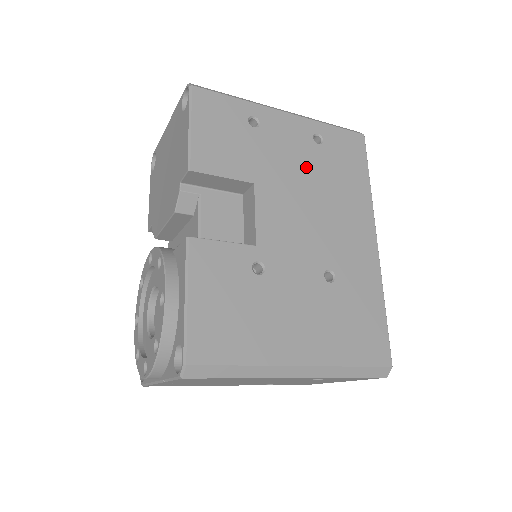
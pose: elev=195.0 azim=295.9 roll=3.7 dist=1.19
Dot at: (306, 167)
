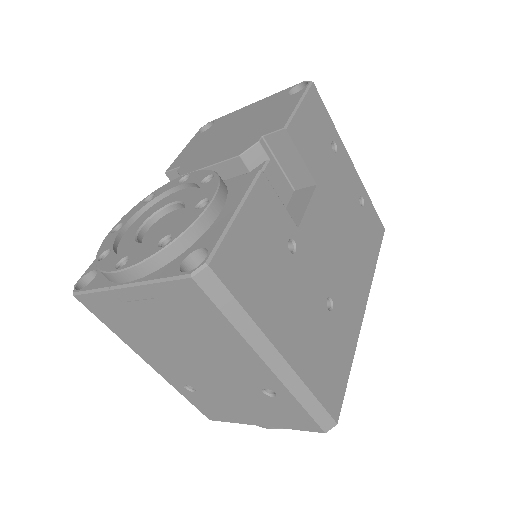
Dot at: (348, 211)
